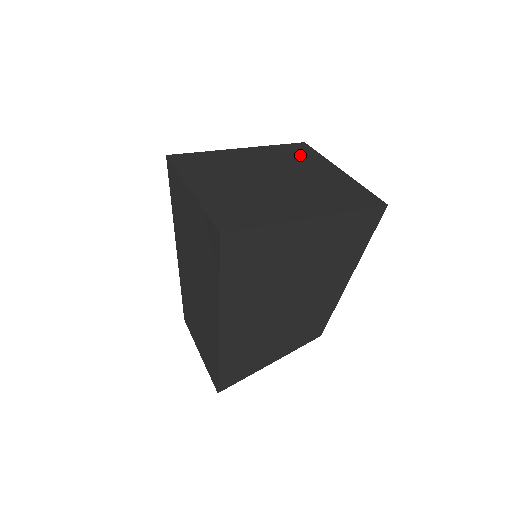
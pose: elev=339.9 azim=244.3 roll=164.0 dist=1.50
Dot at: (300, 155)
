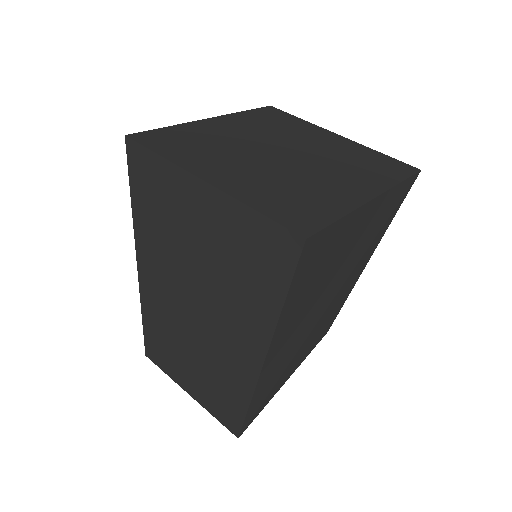
Dot at: (282, 121)
